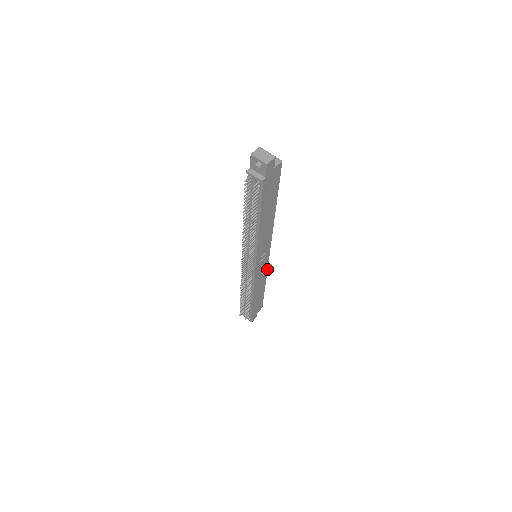
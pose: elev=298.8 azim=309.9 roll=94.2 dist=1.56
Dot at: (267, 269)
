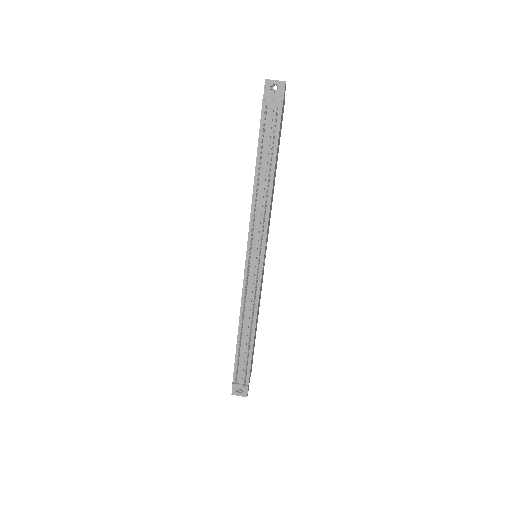
Dot at: occluded
